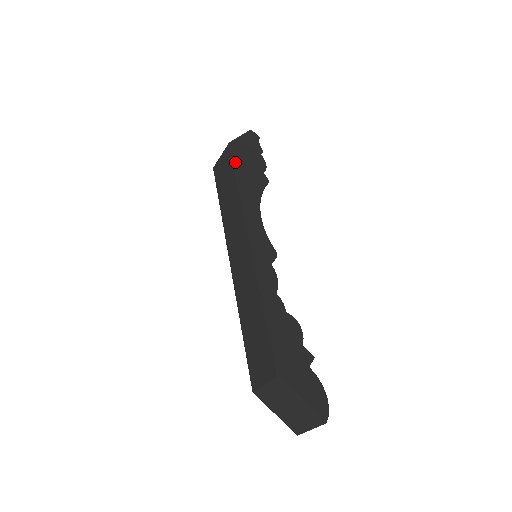
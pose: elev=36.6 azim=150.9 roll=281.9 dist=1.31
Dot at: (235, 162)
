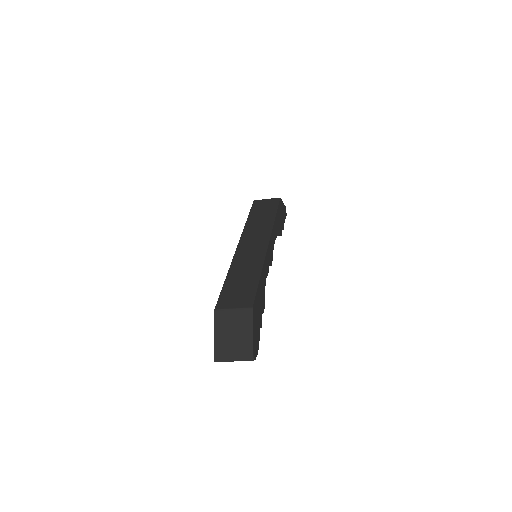
Dot at: occluded
